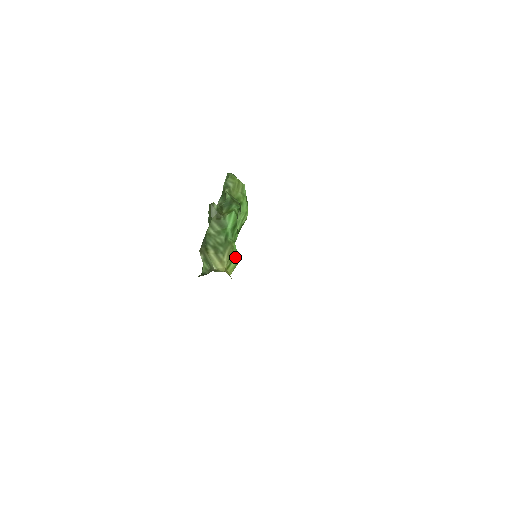
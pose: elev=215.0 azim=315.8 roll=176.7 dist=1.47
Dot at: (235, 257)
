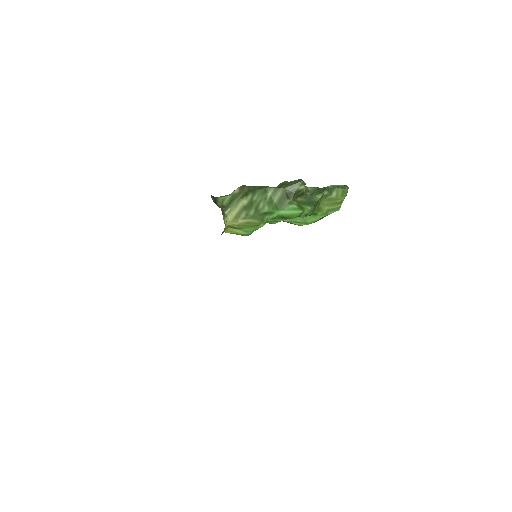
Dot at: (248, 231)
